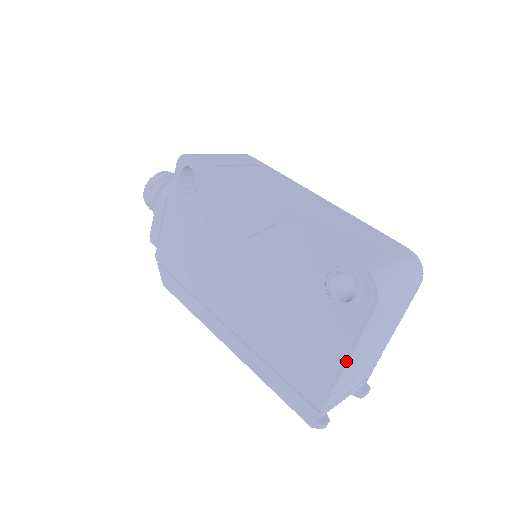
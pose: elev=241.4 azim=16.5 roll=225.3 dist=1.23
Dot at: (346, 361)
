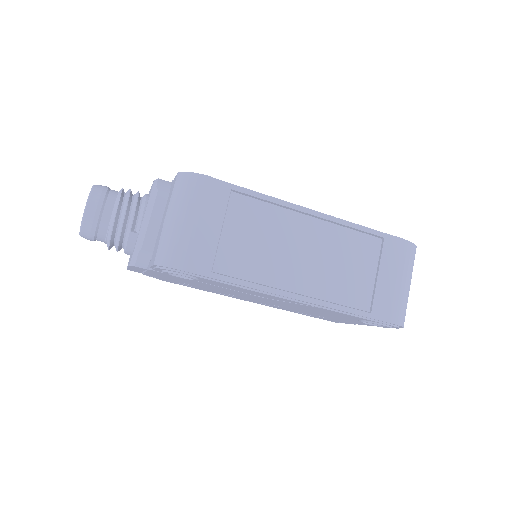
Dot at: occluded
